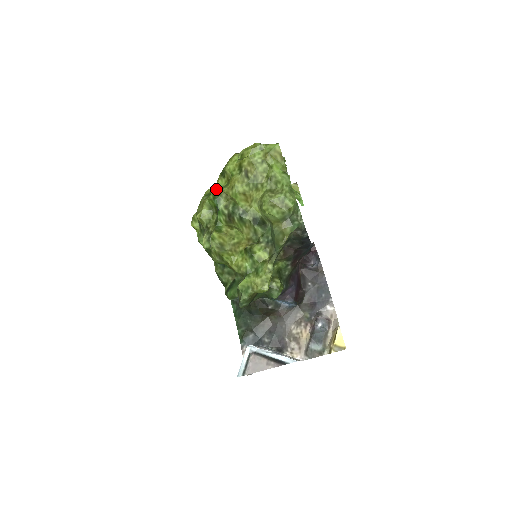
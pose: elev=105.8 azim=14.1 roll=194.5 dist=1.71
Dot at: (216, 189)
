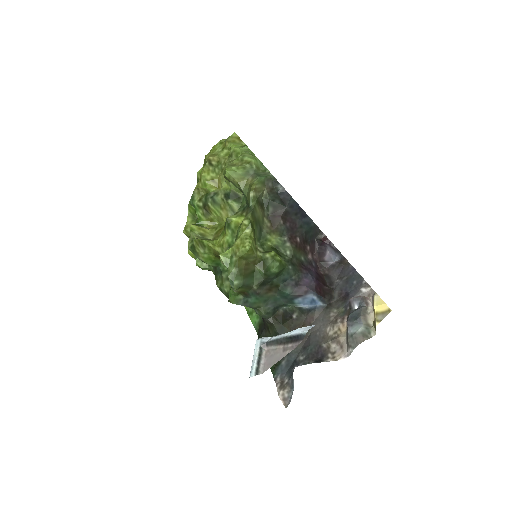
Dot at: occluded
